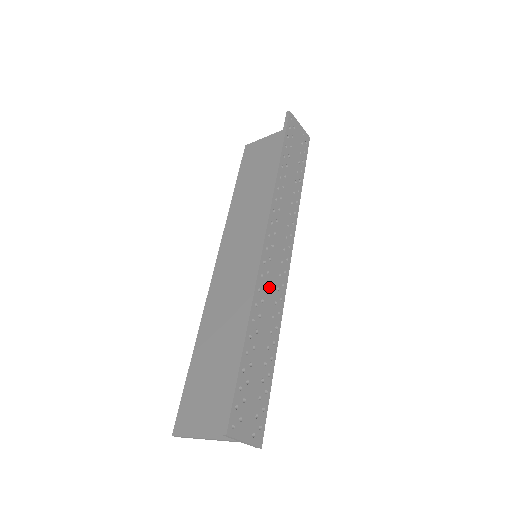
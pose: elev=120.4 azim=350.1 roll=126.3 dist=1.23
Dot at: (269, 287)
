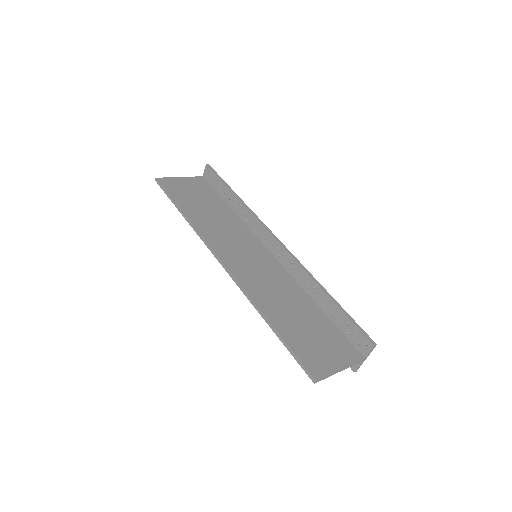
Dot at: (292, 272)
